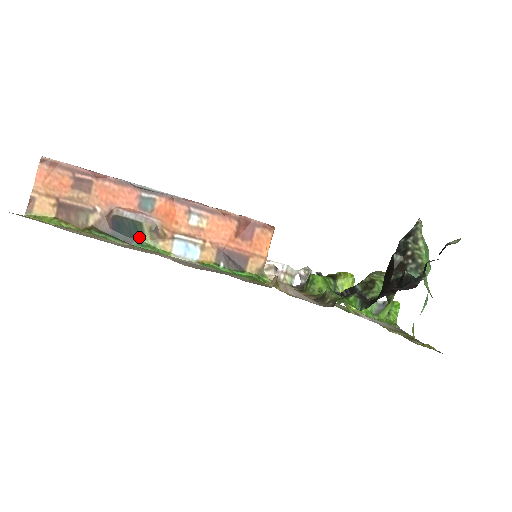
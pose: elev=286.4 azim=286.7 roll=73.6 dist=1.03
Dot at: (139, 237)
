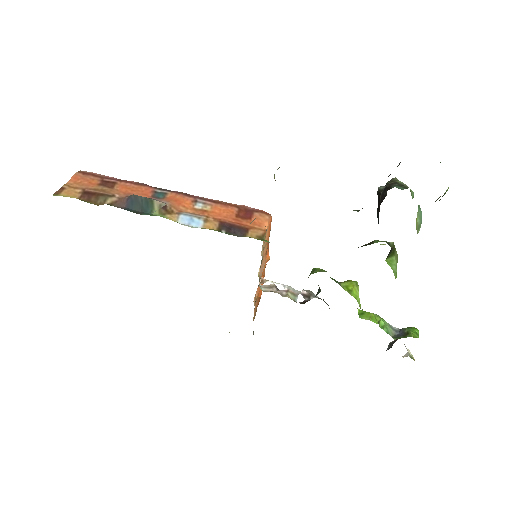
Dot at: (149, 211)
